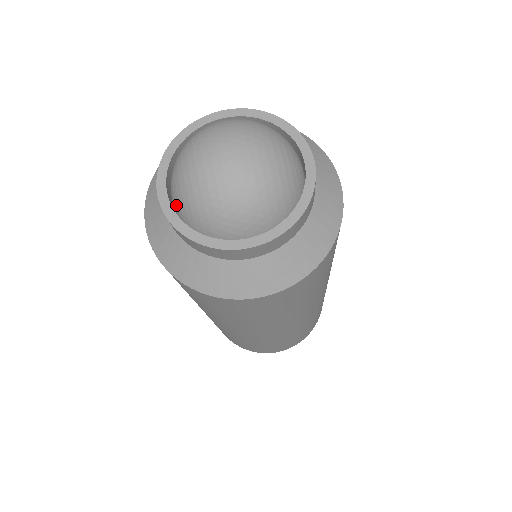
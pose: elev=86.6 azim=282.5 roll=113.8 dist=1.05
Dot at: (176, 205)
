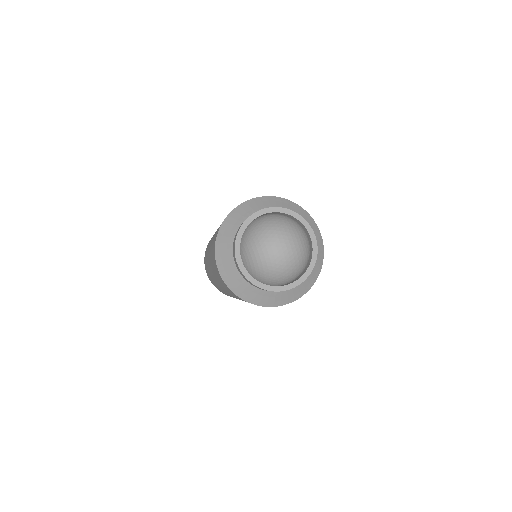
Dot at: (248, 268)
